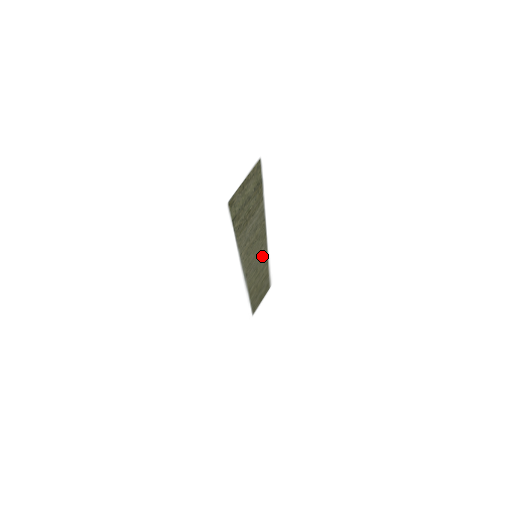
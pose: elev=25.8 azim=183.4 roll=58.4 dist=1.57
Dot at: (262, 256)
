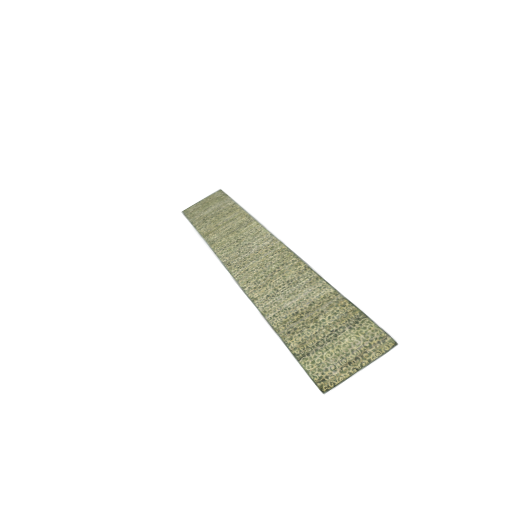
Dot at: (257, 237)
